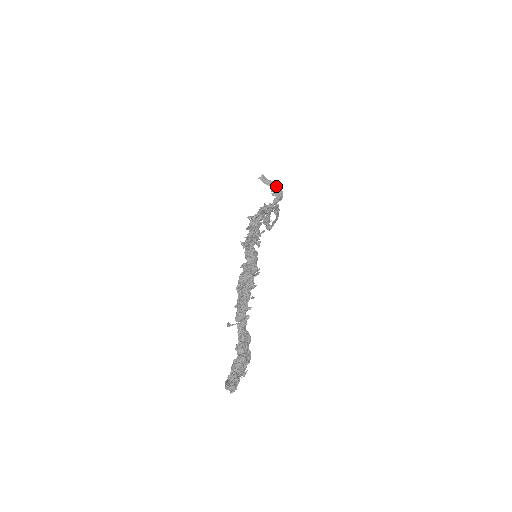
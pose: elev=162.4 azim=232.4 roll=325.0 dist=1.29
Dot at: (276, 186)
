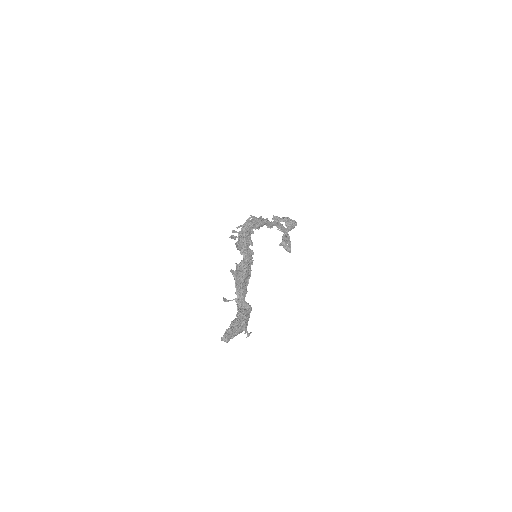
Dot at: (288, 219)
